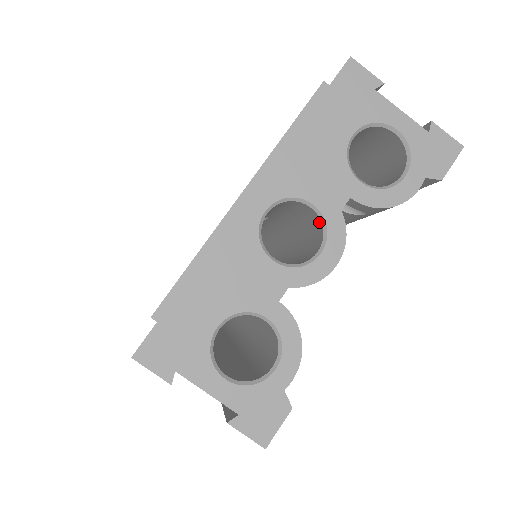
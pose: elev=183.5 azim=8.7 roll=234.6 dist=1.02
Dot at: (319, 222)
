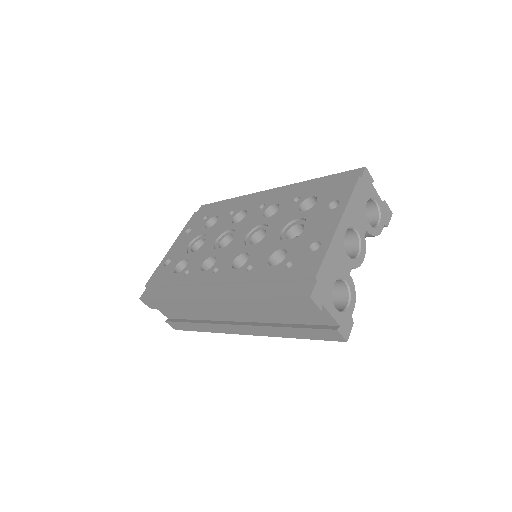
Dot at: (356, 240)
